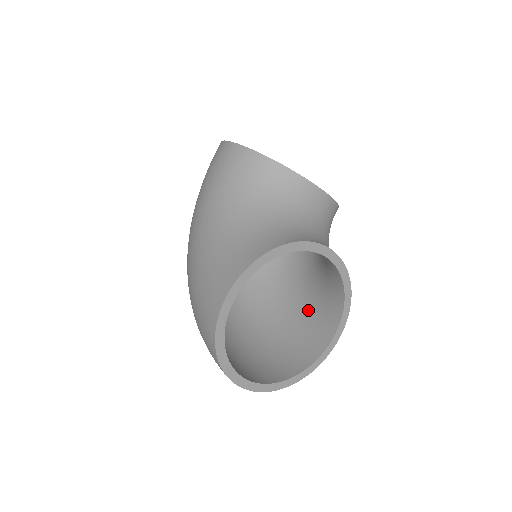
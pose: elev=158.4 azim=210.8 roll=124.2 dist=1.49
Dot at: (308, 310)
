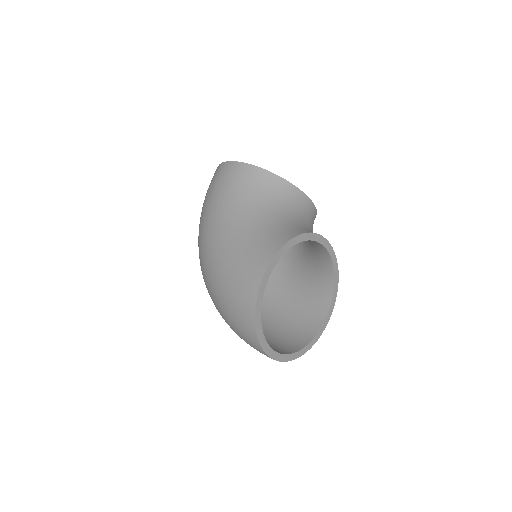
Dot at: (299, 300)
